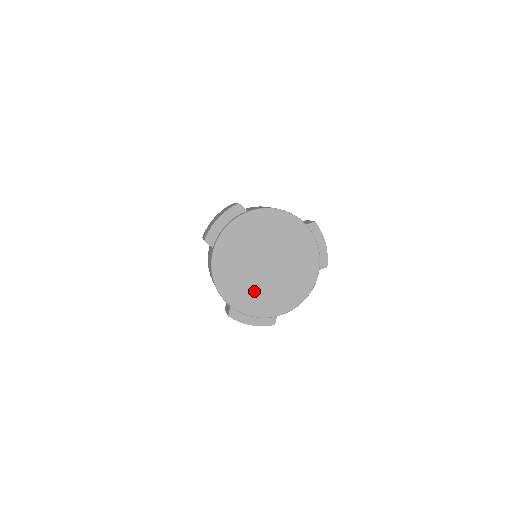
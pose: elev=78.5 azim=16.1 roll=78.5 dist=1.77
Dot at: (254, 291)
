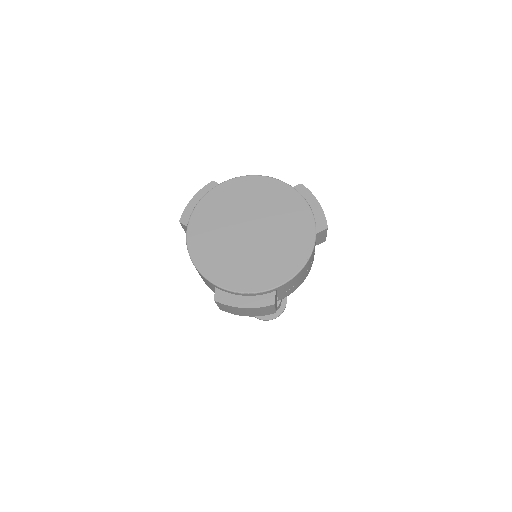
Dot at: (239, 263)
